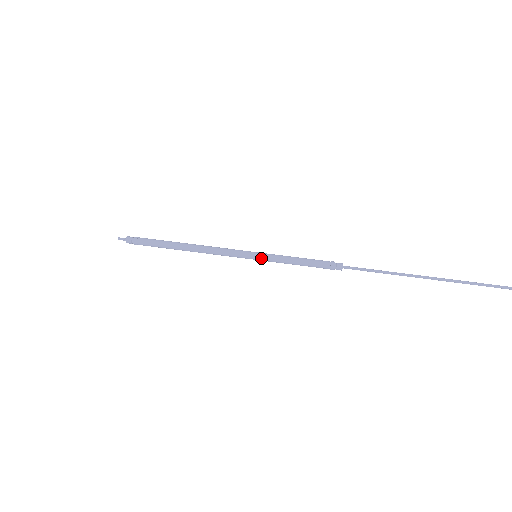
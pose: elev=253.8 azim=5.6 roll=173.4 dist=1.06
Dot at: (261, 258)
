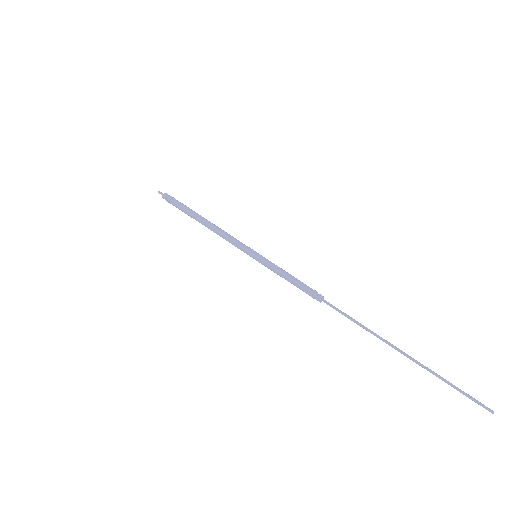
Dot at: (259, 259)
